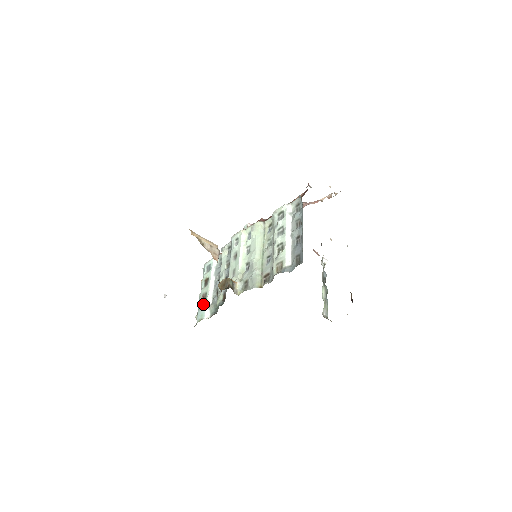
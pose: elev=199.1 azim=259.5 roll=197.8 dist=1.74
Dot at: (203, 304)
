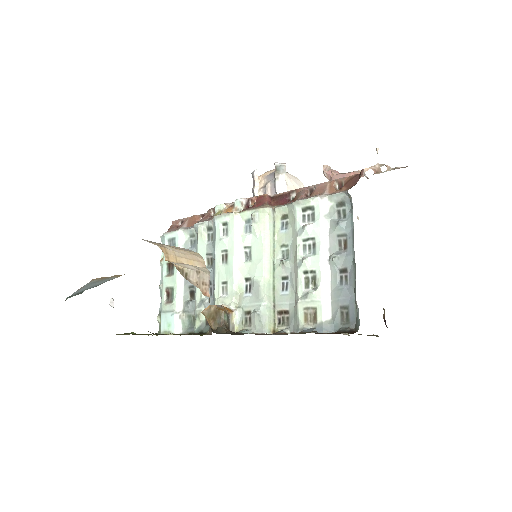
Dot at: (169, 307)
